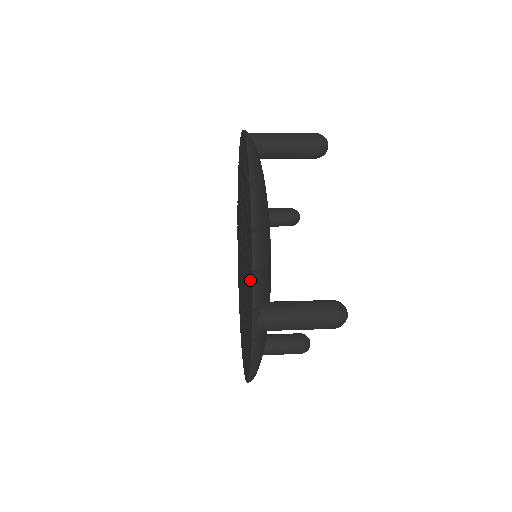
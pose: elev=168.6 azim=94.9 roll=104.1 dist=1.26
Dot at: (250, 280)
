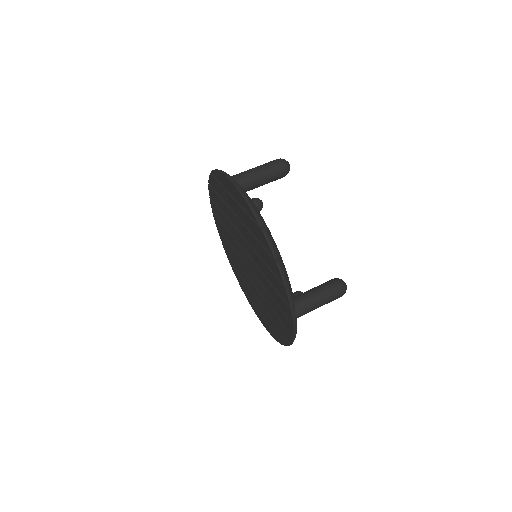
Dot at: (280, 289)
